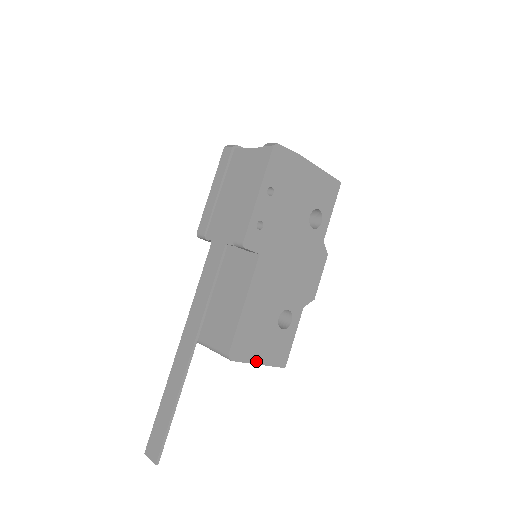
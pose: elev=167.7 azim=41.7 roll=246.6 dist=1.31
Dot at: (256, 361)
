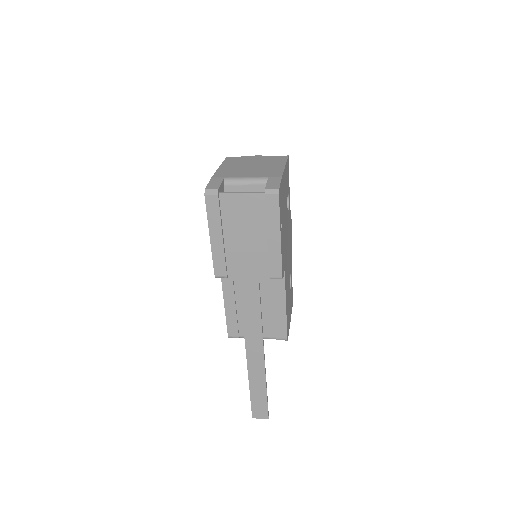
Dot at: occluded
